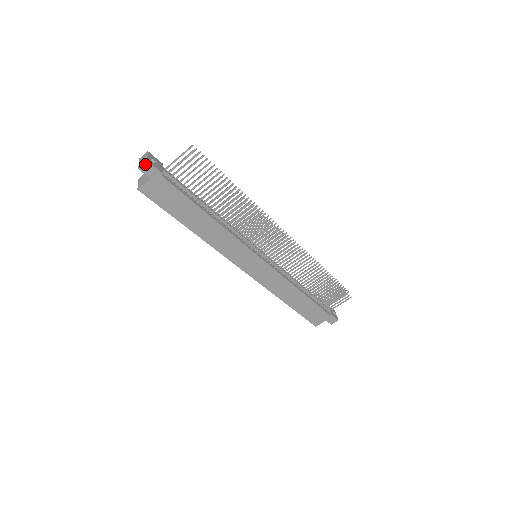
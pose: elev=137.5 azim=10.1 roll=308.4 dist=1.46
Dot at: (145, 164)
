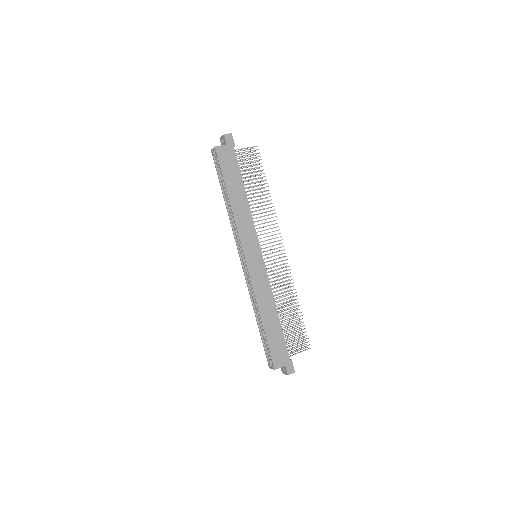
Dot at: (229, 134)
